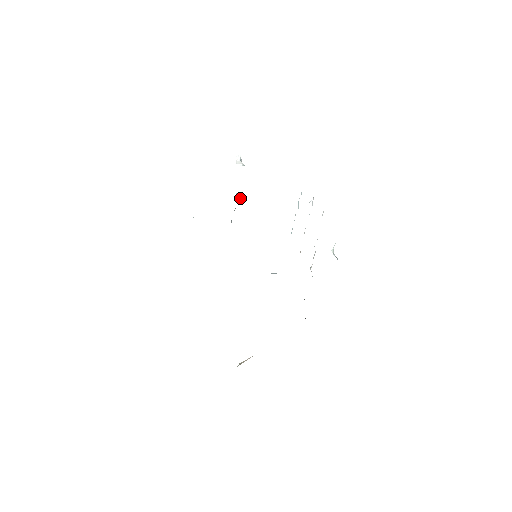
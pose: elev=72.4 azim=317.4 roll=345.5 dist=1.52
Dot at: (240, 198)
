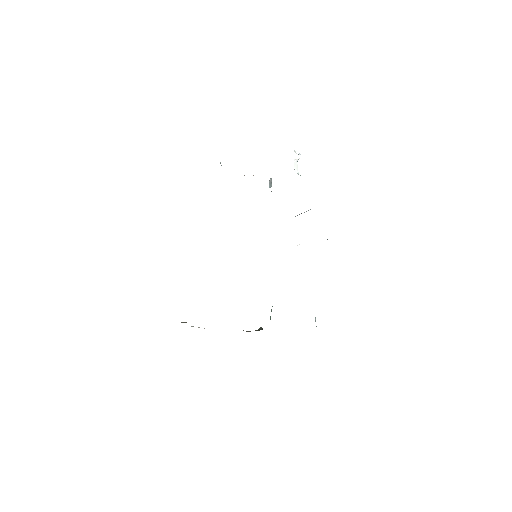
Dot at: occluded
